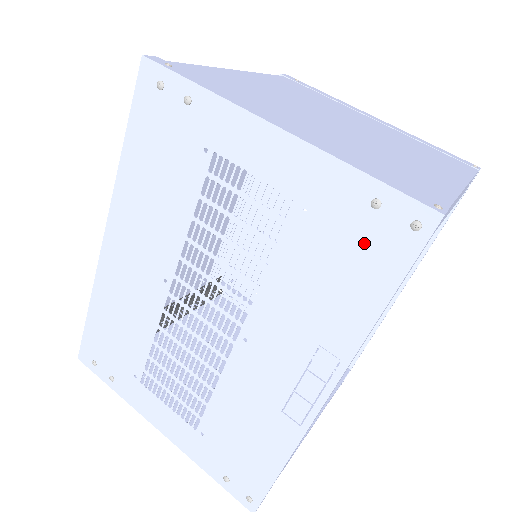
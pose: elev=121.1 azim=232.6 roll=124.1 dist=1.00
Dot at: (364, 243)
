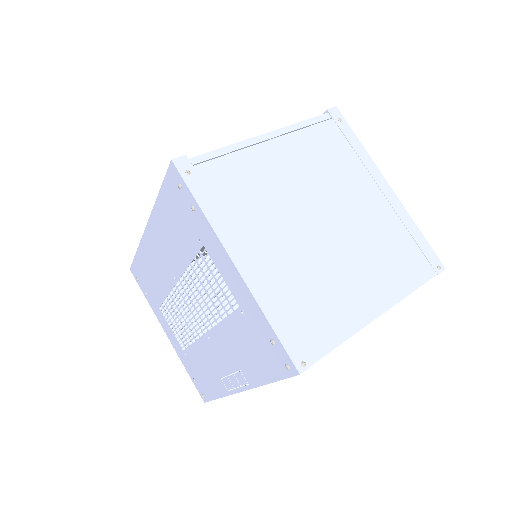
Dot at: (265, 352)
